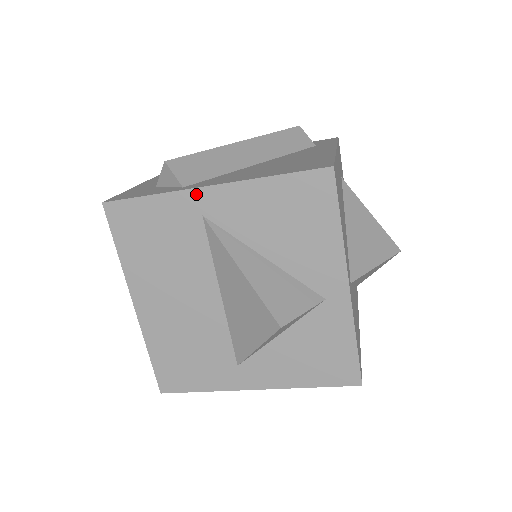
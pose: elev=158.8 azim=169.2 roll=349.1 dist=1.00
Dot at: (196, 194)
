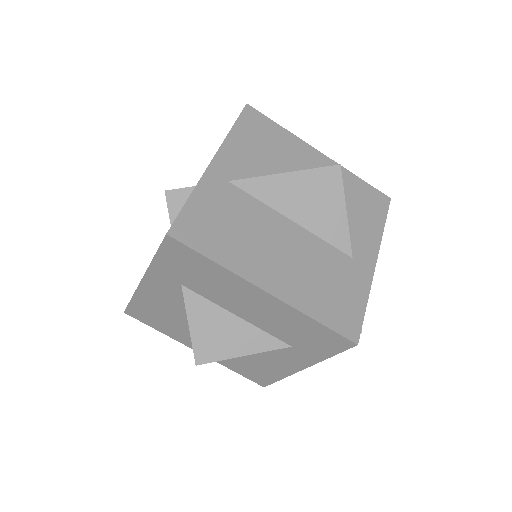
Dot at: (211, 172)
